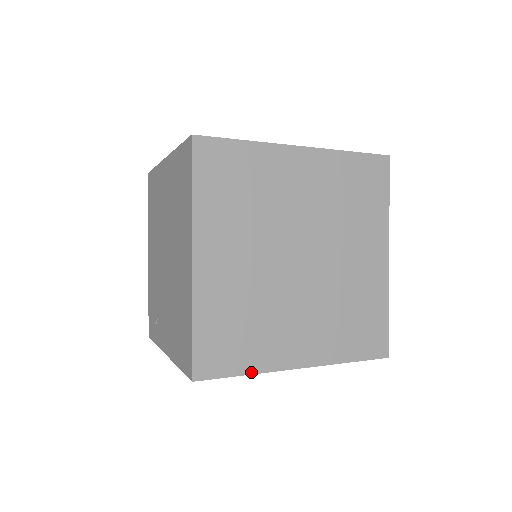
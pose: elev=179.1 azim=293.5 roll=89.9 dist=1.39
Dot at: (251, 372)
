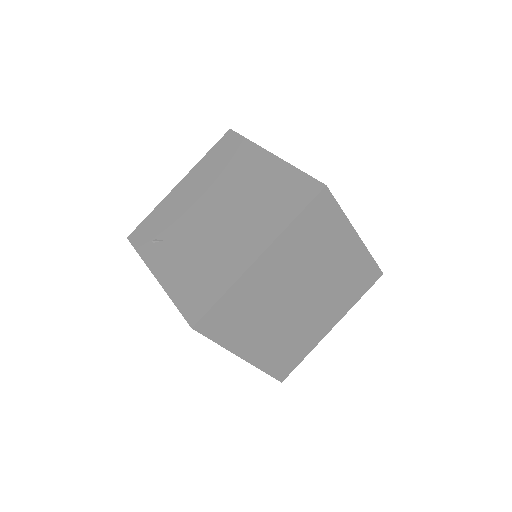
Dot at: (222, 344)
